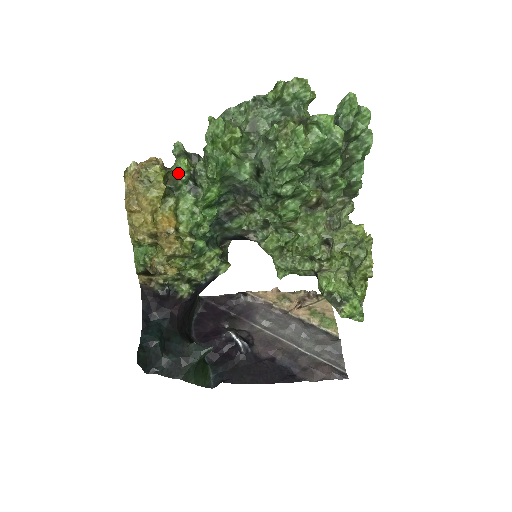
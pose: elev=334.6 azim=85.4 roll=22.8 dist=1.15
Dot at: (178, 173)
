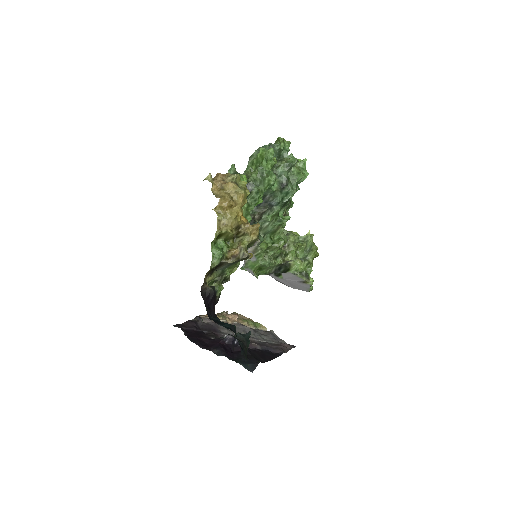
Dot at: occluded
